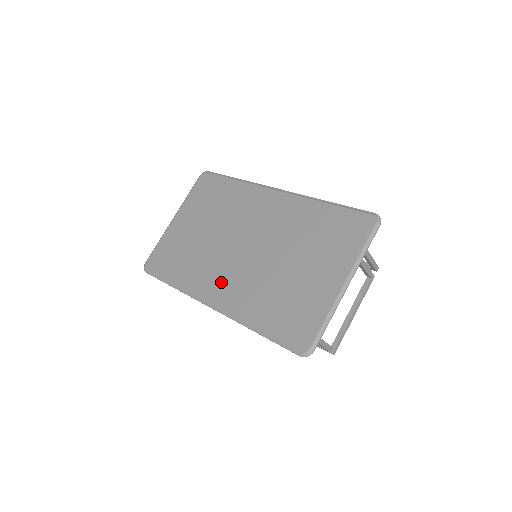
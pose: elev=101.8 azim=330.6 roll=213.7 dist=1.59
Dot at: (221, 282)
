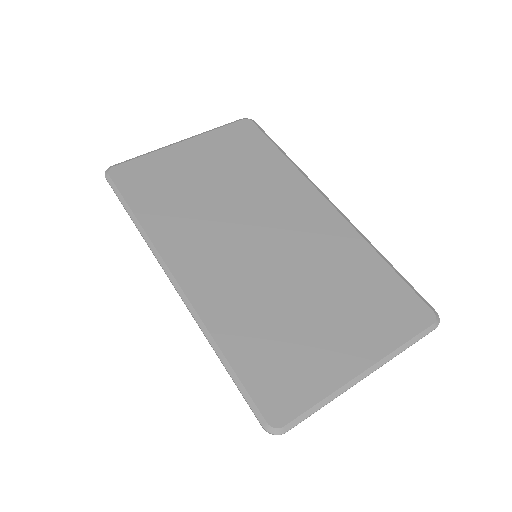
Dot at: (204, 260)
